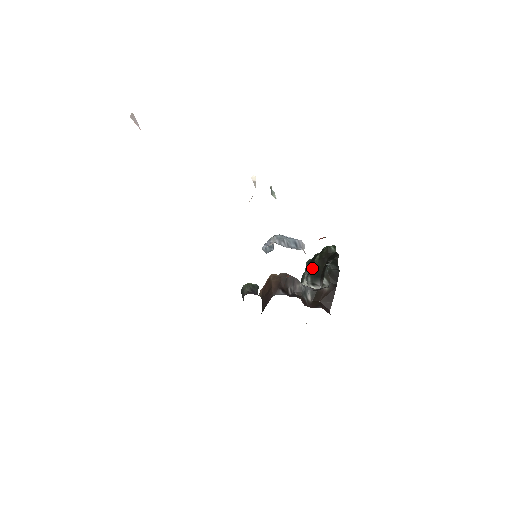
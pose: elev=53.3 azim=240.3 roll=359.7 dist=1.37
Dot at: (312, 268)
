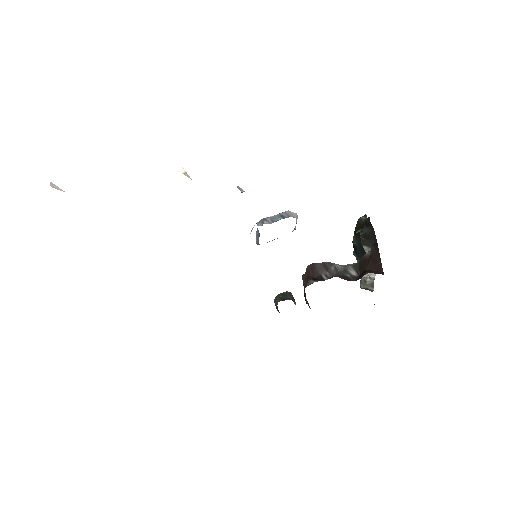
Dot at: (356, 251)
